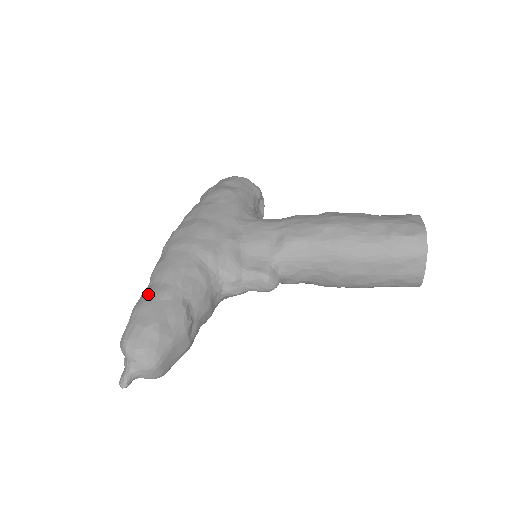
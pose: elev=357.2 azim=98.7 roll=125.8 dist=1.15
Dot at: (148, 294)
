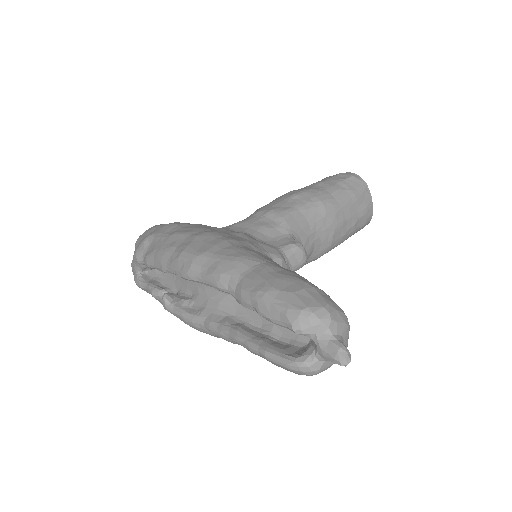
Dot at: (255, 279)
